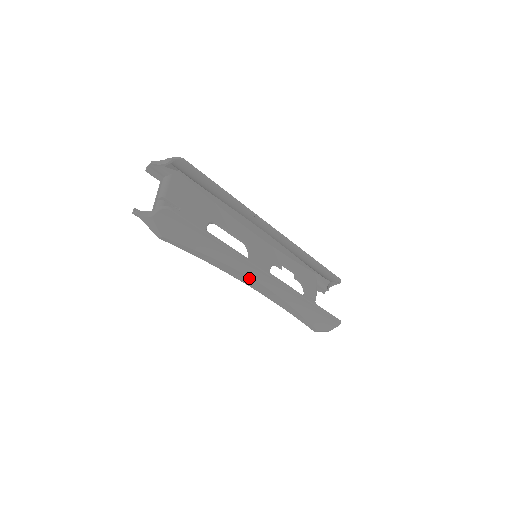
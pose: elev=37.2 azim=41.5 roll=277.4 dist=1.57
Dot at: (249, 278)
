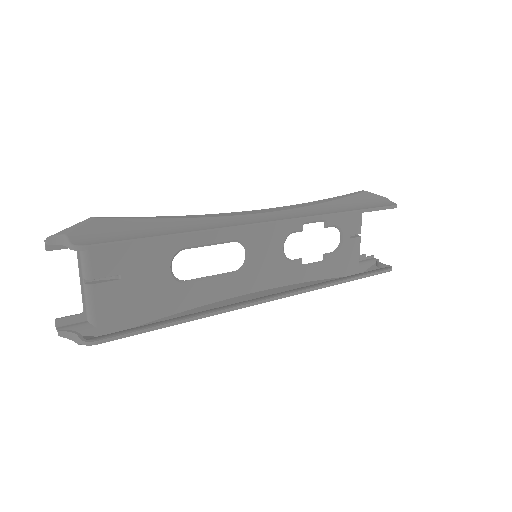
Dot at: occluded
